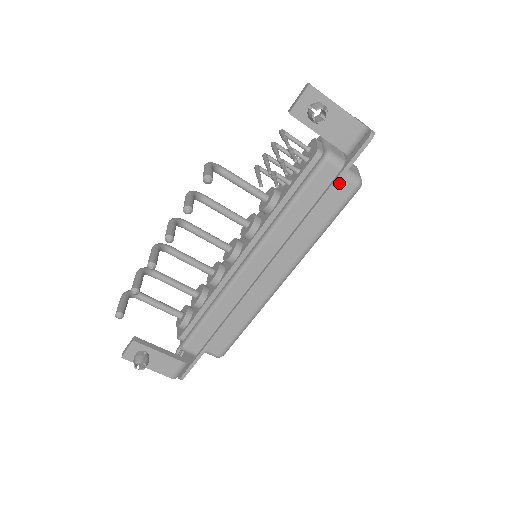
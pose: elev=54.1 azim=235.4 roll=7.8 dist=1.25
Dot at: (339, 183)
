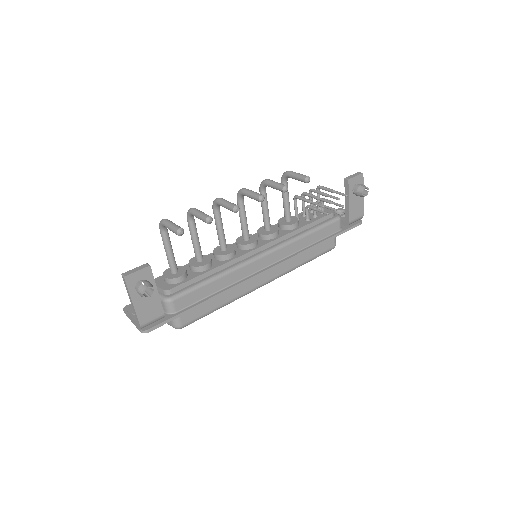
Dot at: occluded
